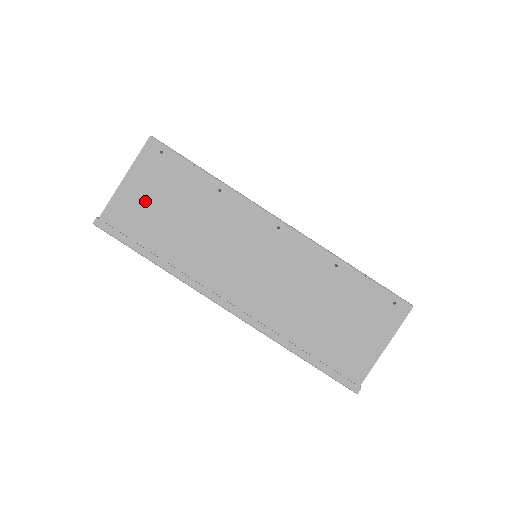
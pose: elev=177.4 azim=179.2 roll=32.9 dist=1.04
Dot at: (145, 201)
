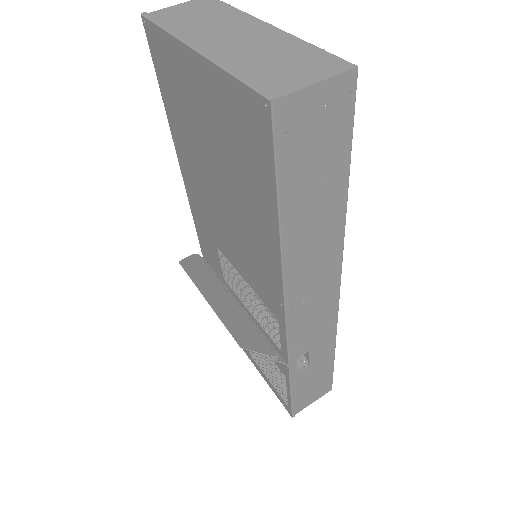
Dot at: (182, 11)
